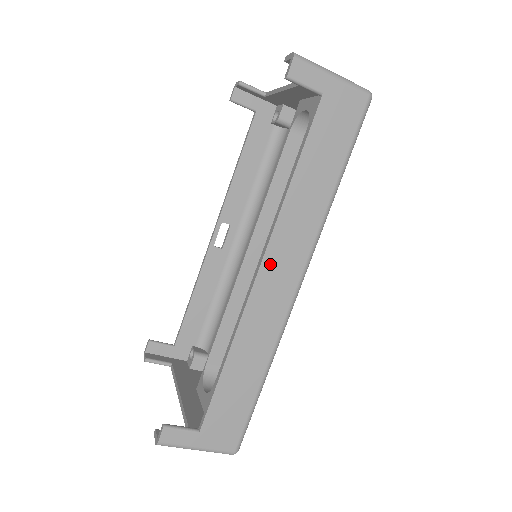
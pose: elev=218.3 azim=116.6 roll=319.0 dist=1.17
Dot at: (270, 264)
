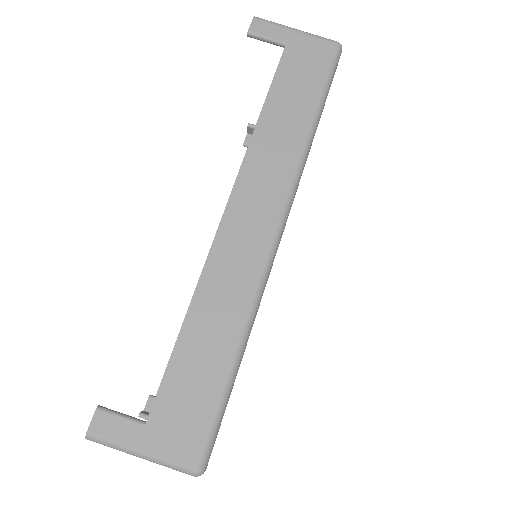
Dot at: (239, 202)
